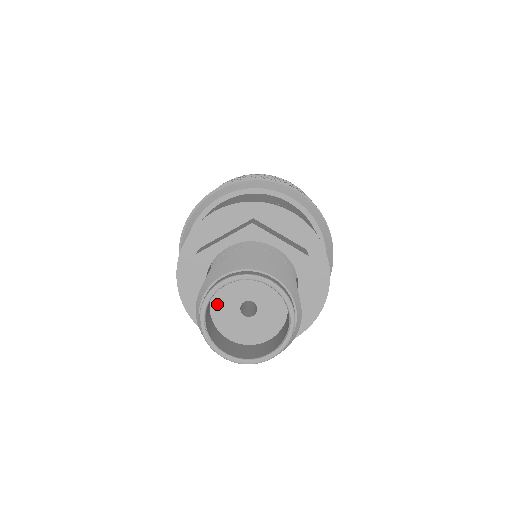
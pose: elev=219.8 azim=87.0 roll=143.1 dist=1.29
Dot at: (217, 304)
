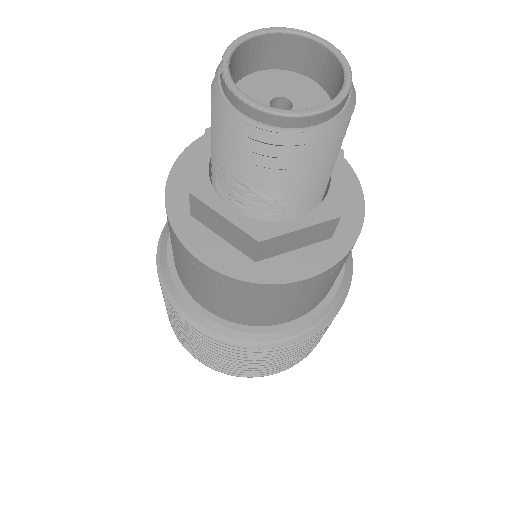
Dot at: occluded
